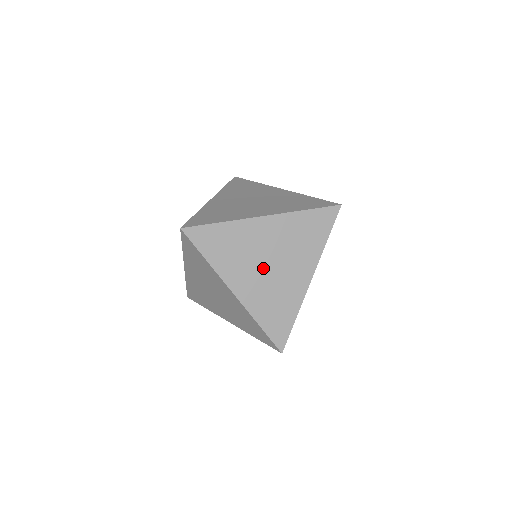
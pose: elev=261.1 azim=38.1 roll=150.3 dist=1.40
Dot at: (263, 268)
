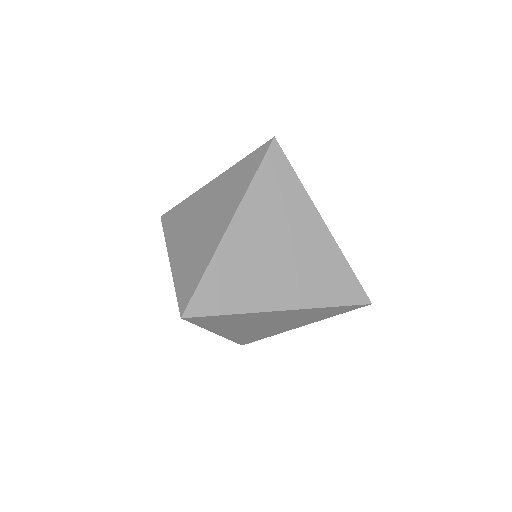
Dot at: (280, 263)
